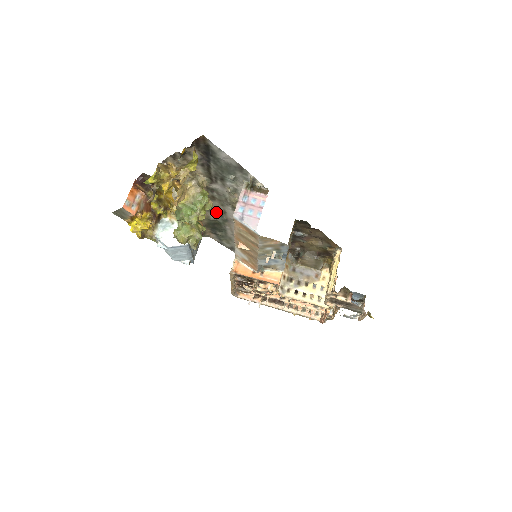
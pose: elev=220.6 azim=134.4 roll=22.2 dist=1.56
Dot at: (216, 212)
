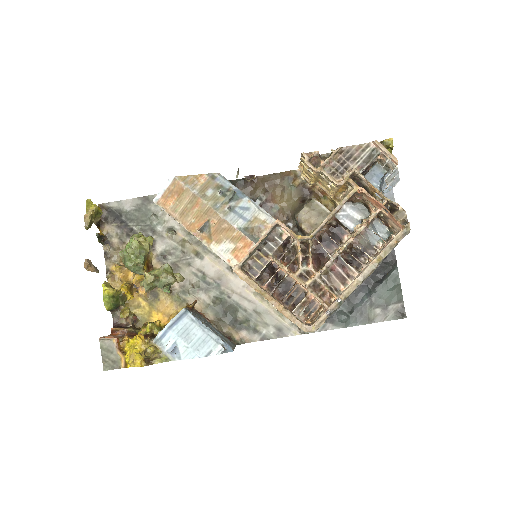
Dot at: (199, 285)
